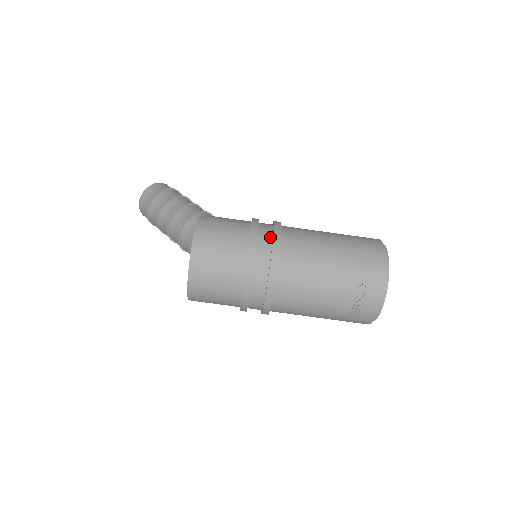
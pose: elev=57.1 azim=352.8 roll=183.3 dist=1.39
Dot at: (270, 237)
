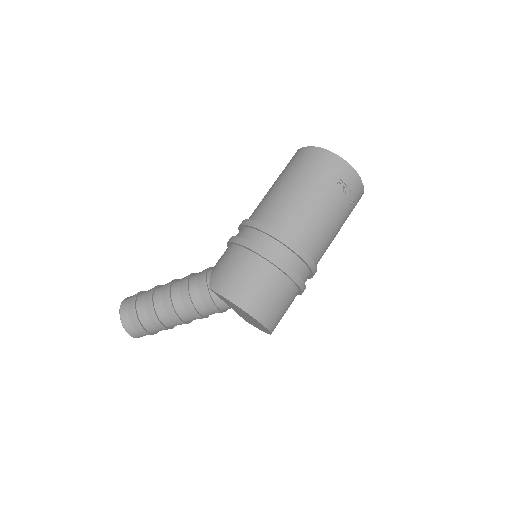
Dot at: (267, 238)
